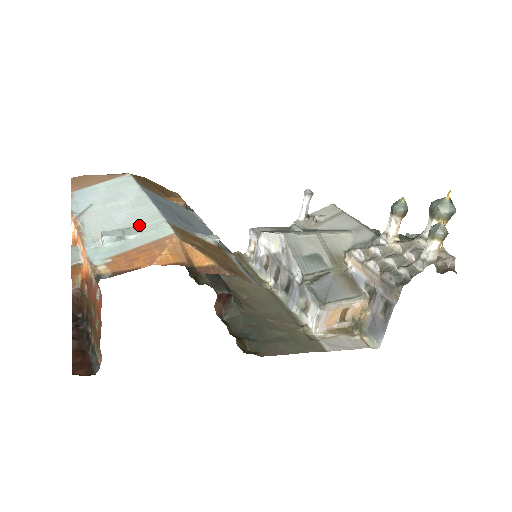
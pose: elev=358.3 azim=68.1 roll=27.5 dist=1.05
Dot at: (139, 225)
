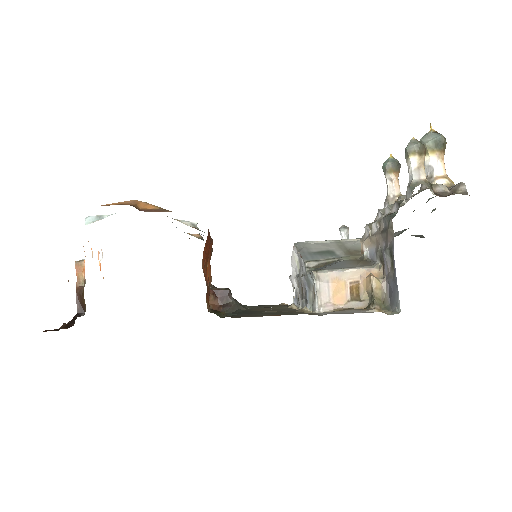
Dot at: occluded
